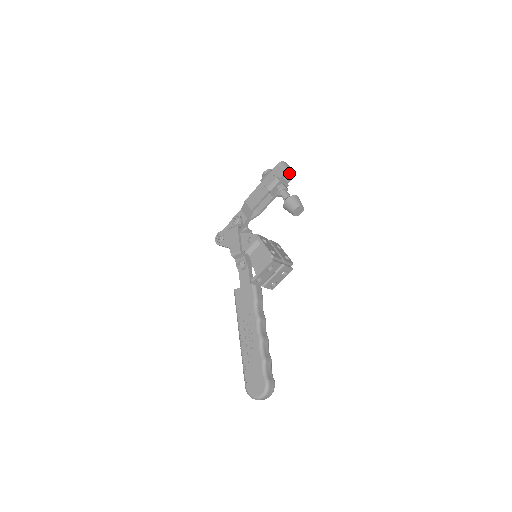
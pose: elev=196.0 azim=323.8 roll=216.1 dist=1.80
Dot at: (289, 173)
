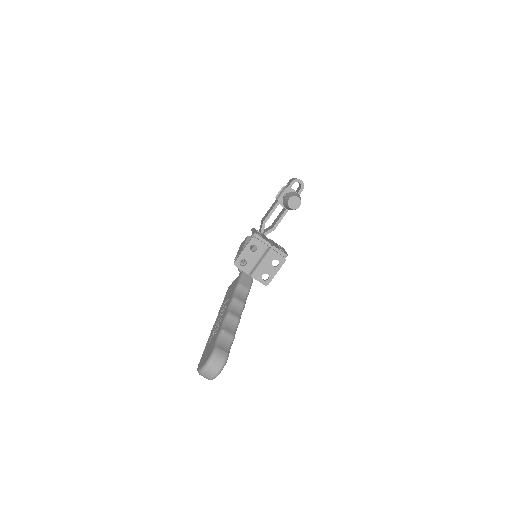
Dot at: (300, 186)
